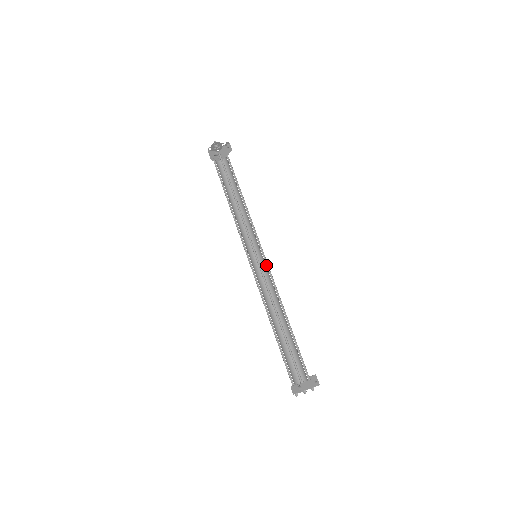
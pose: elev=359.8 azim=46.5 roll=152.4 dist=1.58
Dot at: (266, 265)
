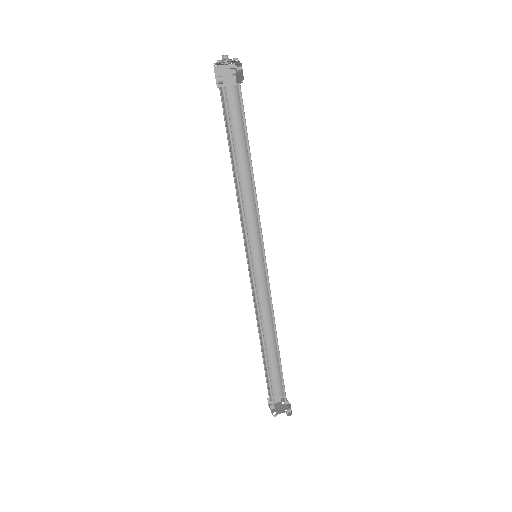
Dot at: (265, 272)
